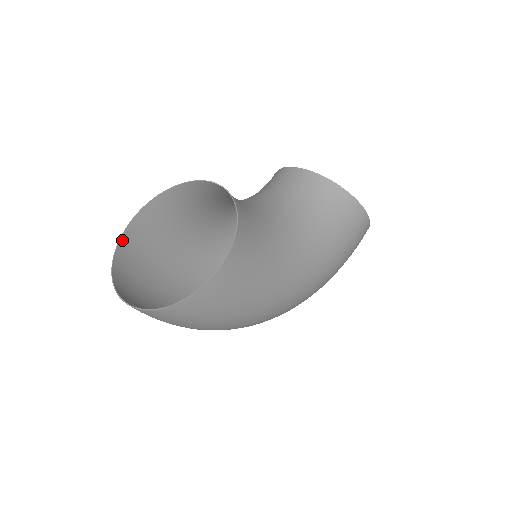
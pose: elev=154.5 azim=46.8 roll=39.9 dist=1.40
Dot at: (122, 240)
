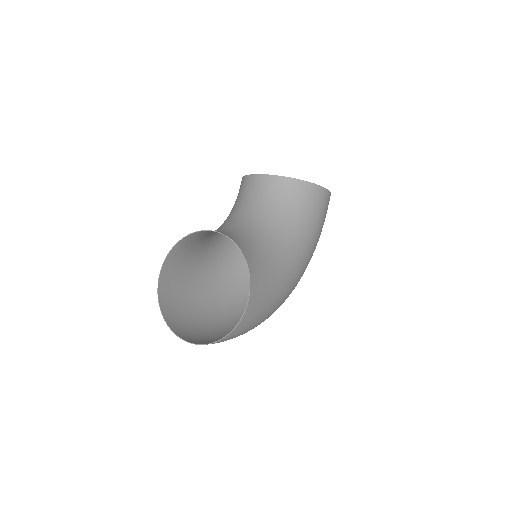
Dot at: (159, 293)
